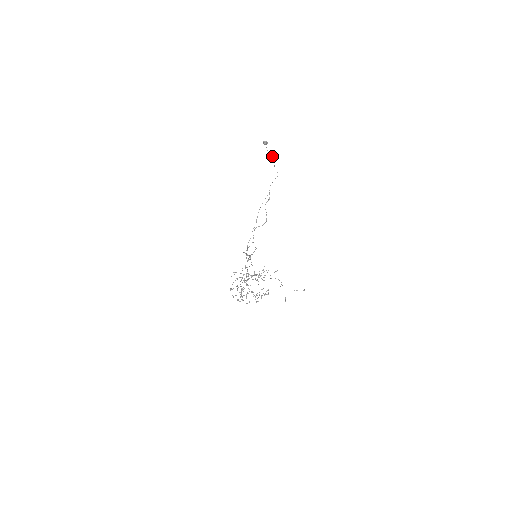
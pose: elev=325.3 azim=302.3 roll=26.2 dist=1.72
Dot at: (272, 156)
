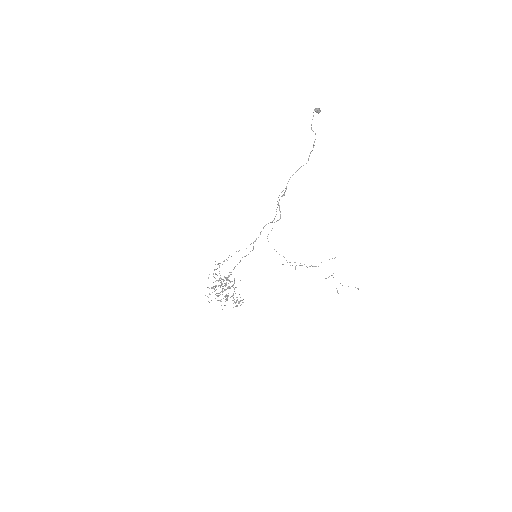
Dot at: occluded
